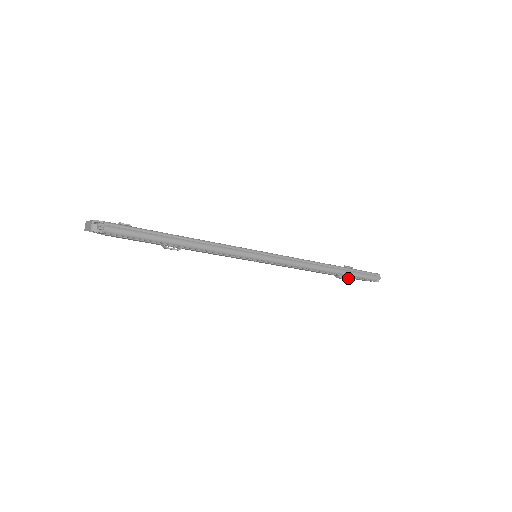
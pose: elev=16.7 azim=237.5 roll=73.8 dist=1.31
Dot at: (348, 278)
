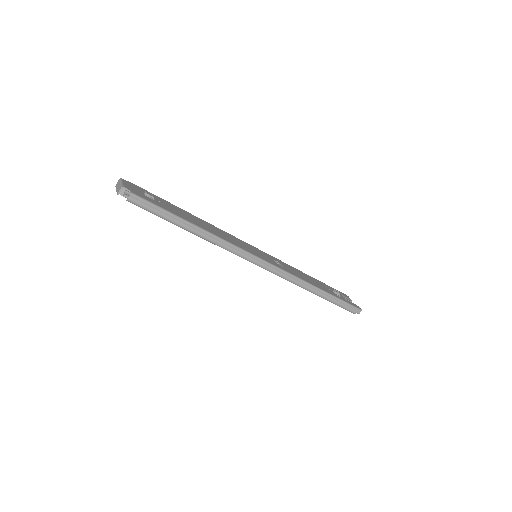
Dot at: occluded
